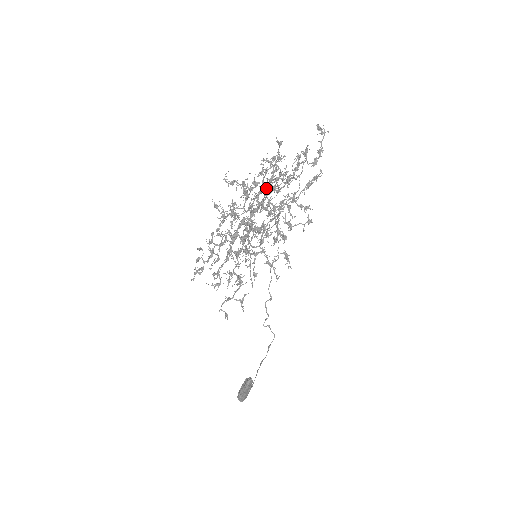
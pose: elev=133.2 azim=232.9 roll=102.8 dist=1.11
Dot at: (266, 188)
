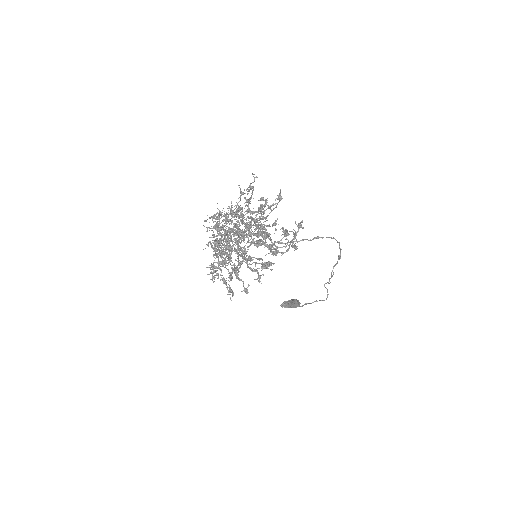
Dot at: (251, 225)
